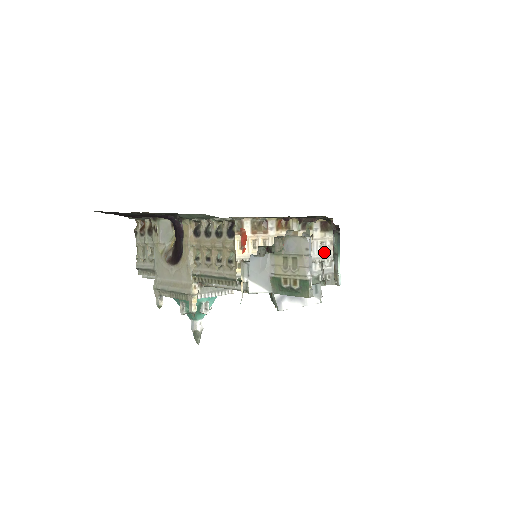
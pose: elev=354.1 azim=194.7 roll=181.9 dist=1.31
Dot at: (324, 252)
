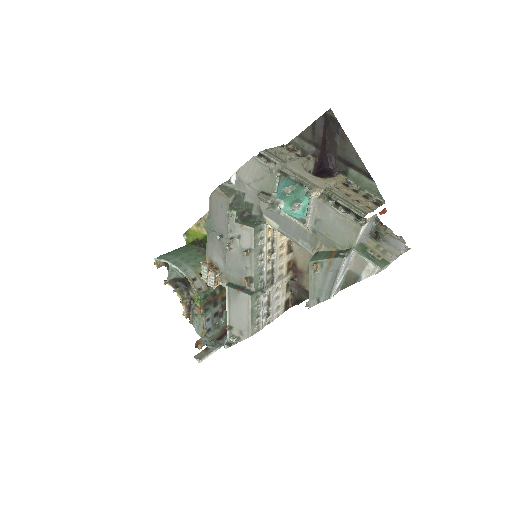
Dot at: (275, 312)
